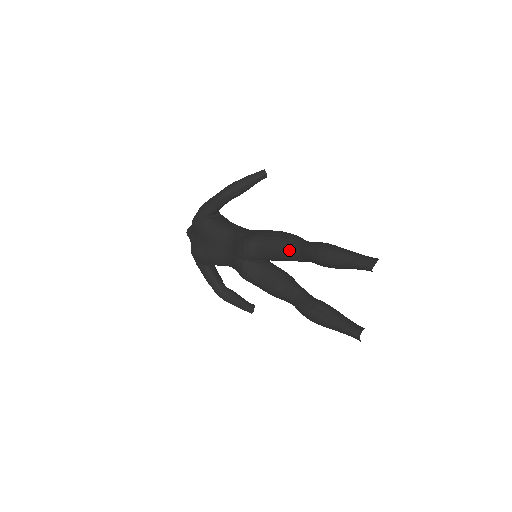
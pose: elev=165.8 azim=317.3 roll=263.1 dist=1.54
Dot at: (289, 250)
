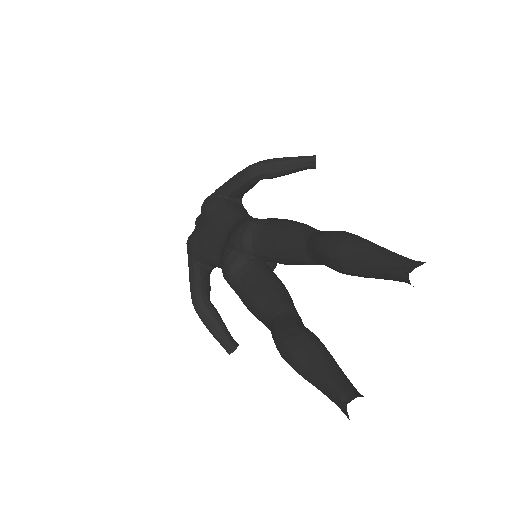
Dot at: (294, 239)
